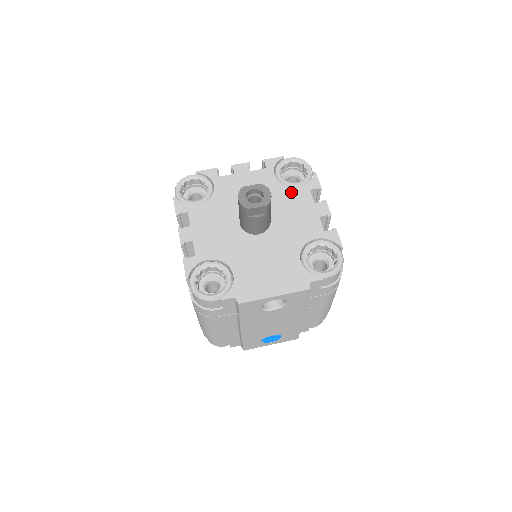
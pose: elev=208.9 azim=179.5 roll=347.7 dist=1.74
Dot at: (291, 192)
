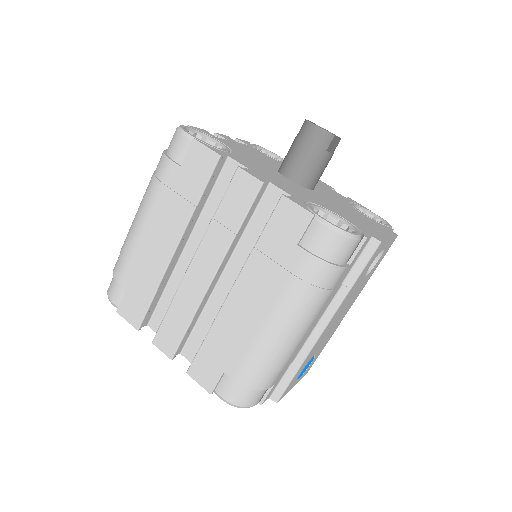
Dot at: occluded
